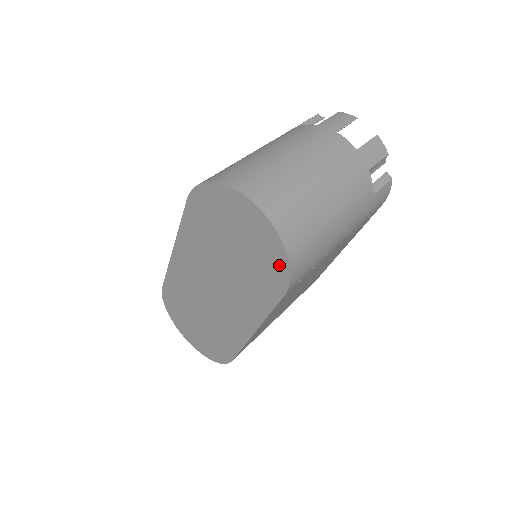
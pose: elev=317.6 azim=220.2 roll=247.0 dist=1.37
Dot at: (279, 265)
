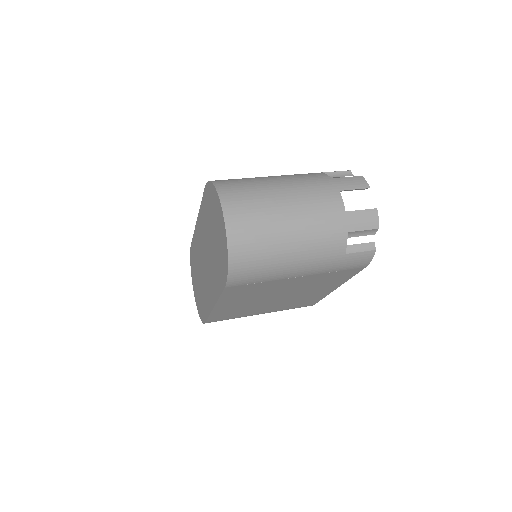
Dot at: (225, 264)
